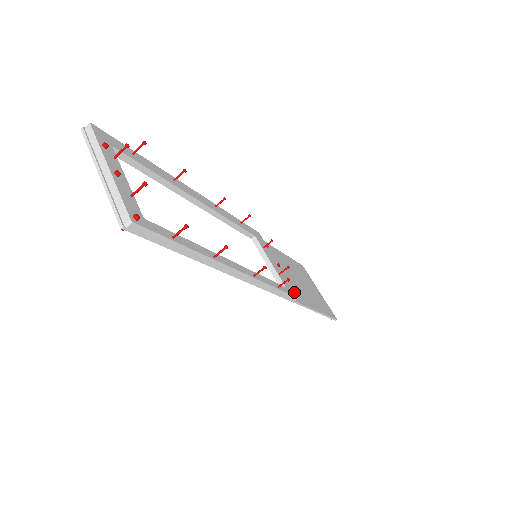
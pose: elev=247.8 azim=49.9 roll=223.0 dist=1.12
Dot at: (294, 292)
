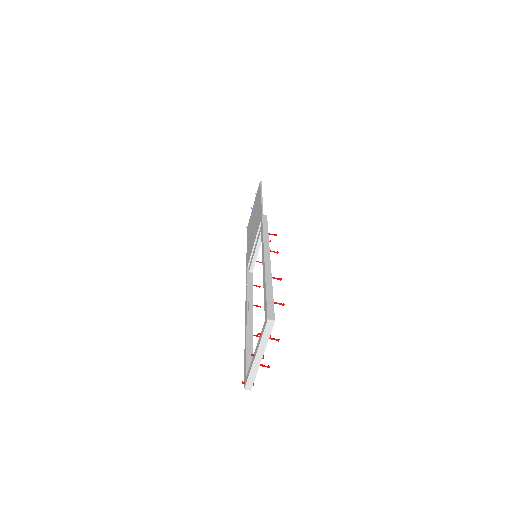
Dot at: occluded
